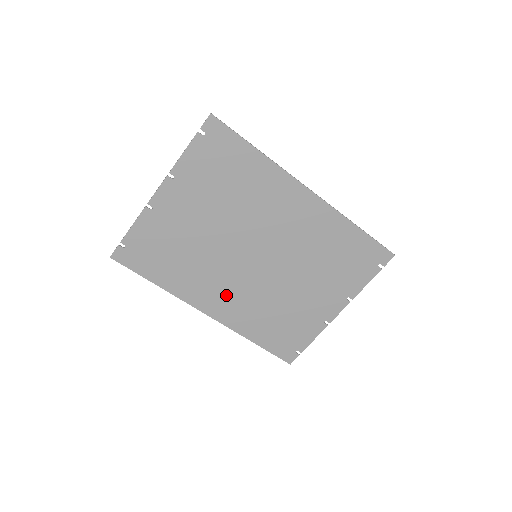
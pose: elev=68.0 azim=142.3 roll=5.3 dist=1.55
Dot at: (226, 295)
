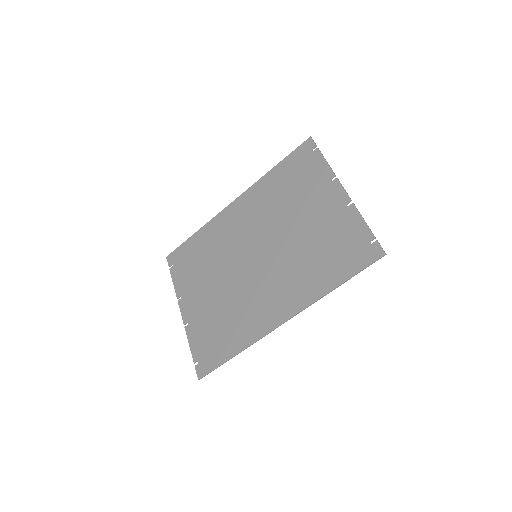
Dot at: (274, 295)
